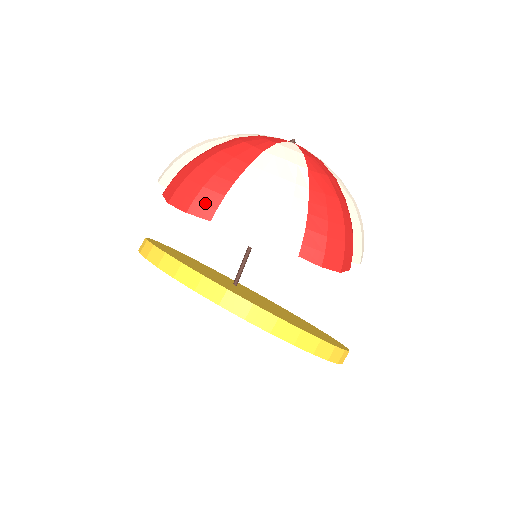
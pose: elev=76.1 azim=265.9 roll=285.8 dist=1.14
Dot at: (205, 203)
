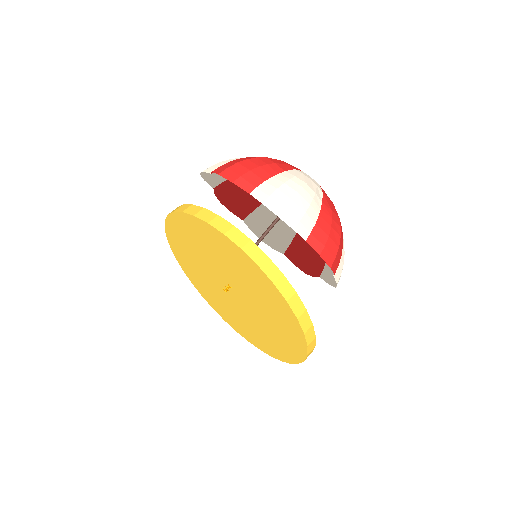
Dot at: (249, 181)
